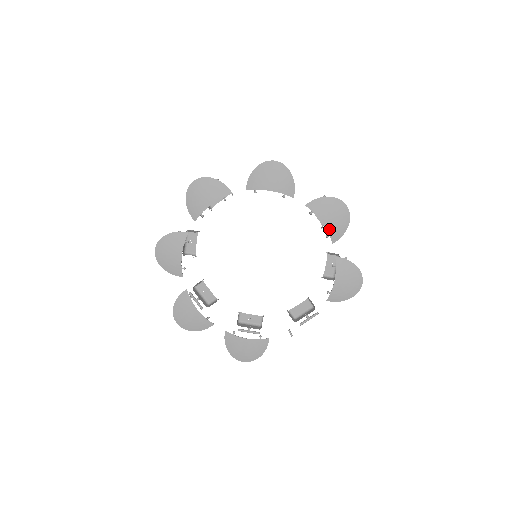
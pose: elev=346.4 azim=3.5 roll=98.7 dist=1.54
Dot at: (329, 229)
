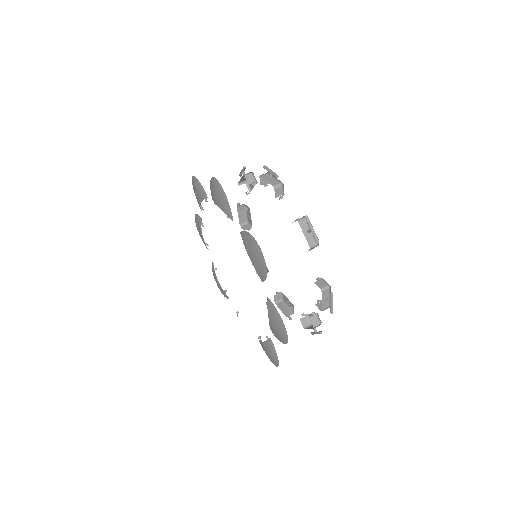
Dot at: (271, 326)
